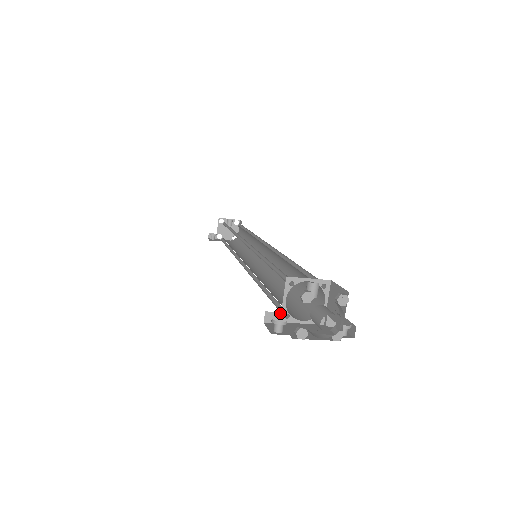
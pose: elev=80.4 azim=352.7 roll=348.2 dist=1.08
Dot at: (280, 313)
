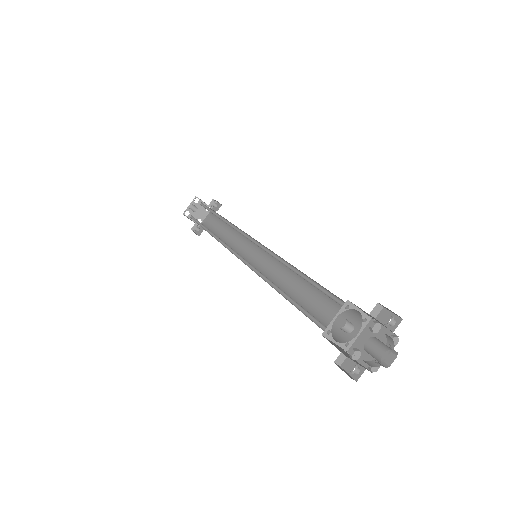
Dot at: occluded
